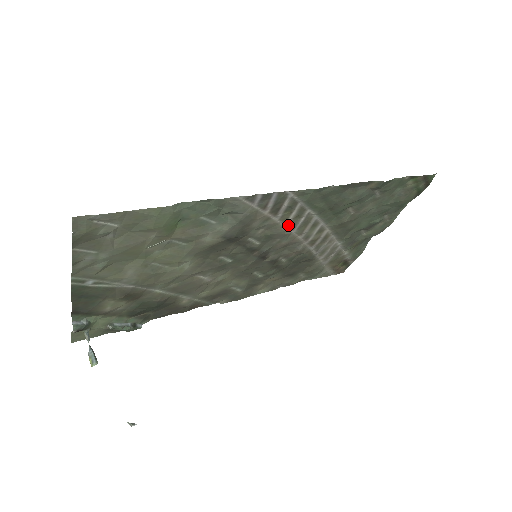
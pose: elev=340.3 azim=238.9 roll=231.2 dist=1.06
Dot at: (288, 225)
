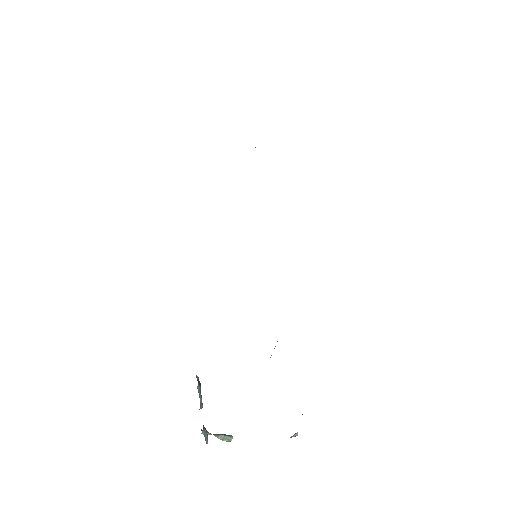
Dot at: occluded
